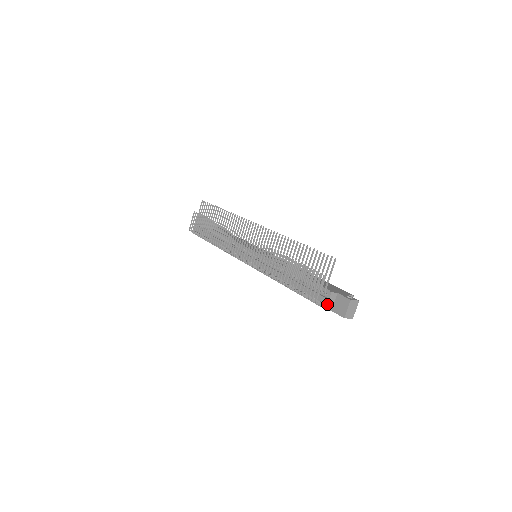
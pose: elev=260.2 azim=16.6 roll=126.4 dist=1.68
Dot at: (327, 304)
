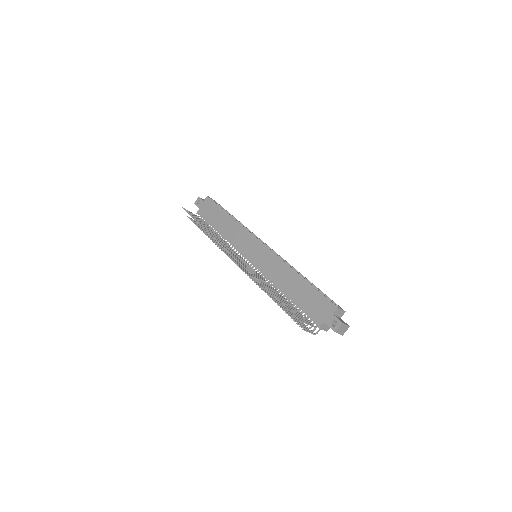
Dot at: occluded
